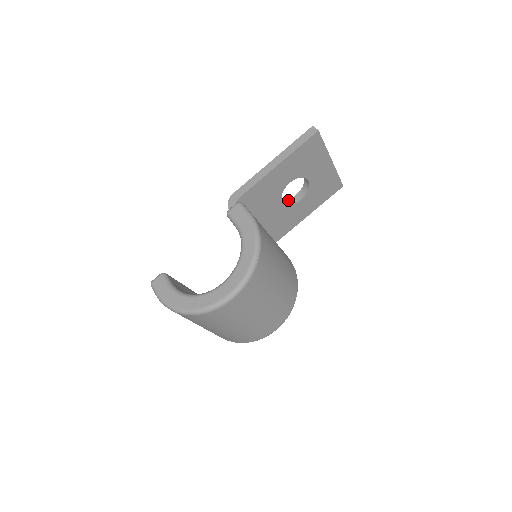
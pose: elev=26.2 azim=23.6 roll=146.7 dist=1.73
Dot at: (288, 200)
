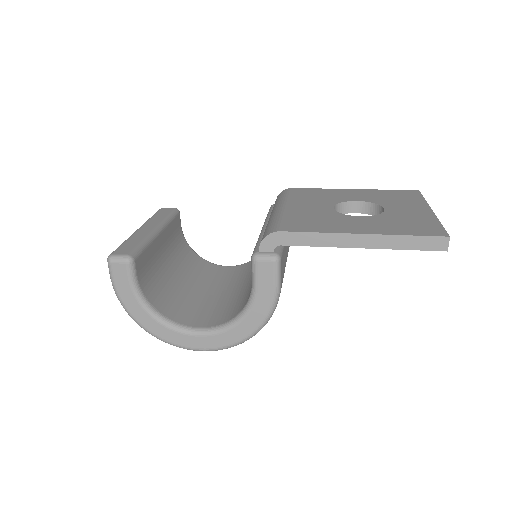
Dot at: (343, 204)
